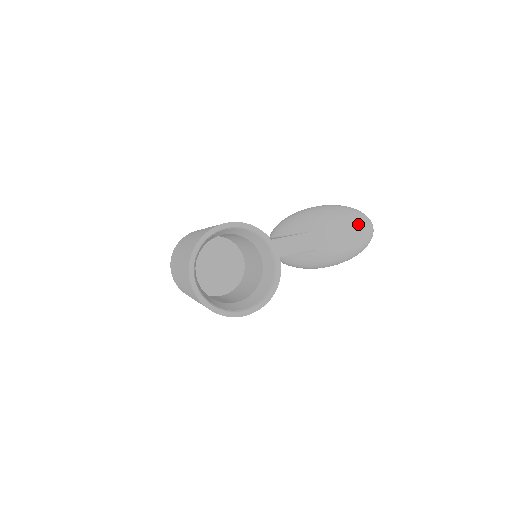
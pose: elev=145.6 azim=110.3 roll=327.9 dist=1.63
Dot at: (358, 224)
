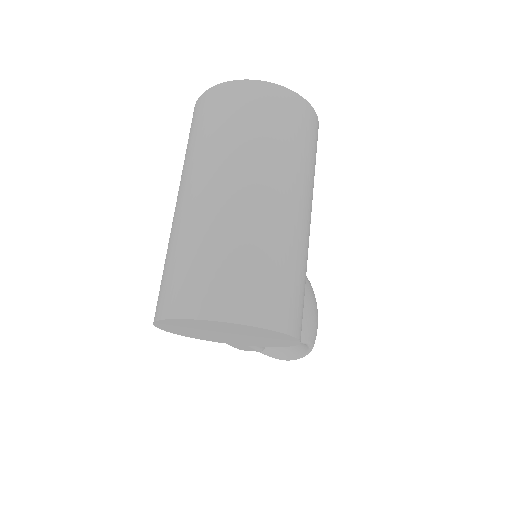
Dot at: occluded
